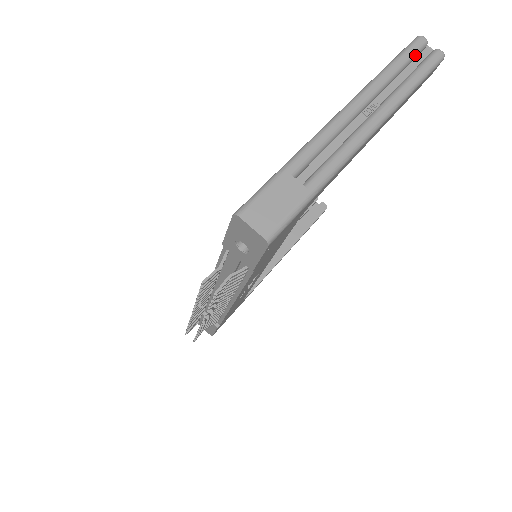
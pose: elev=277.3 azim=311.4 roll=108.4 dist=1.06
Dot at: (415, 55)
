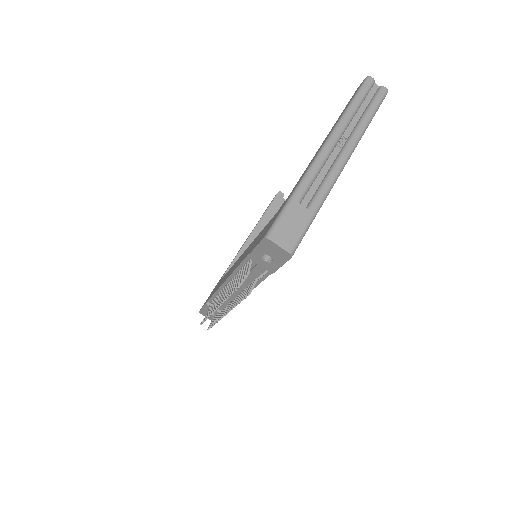
Dot at: (367, 93)
